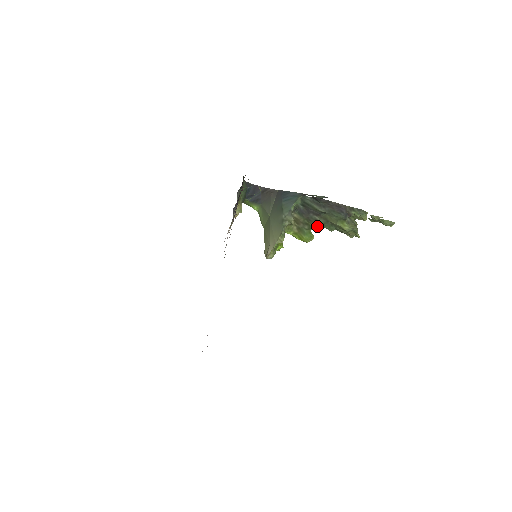
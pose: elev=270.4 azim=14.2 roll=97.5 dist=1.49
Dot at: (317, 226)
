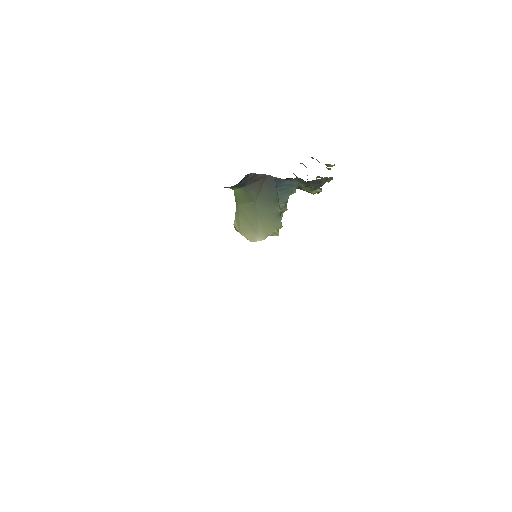
Dot at: occluded
